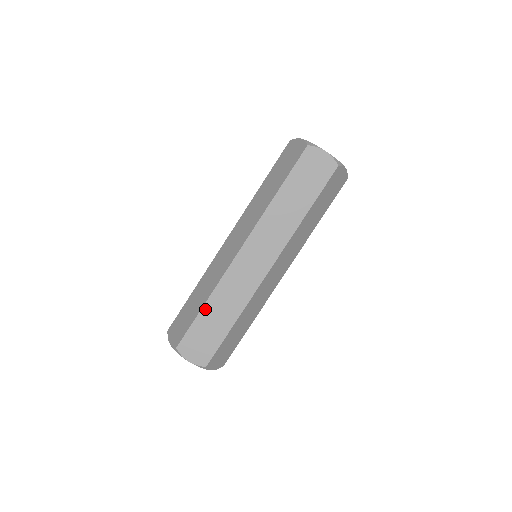
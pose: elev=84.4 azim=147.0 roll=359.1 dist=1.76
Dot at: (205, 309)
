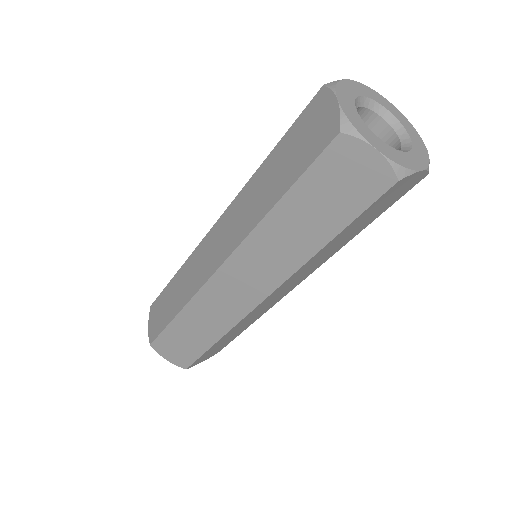
Dot at: (178, 320)
